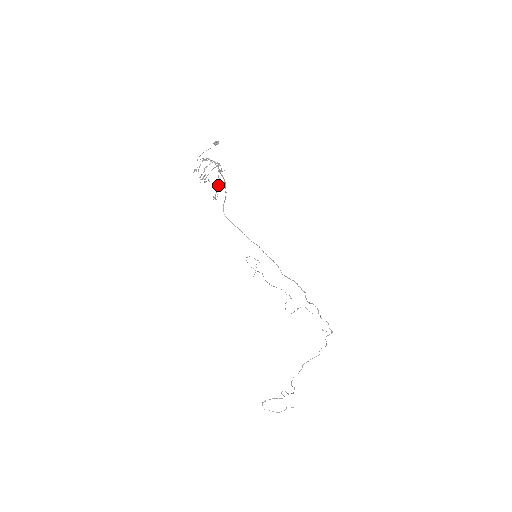
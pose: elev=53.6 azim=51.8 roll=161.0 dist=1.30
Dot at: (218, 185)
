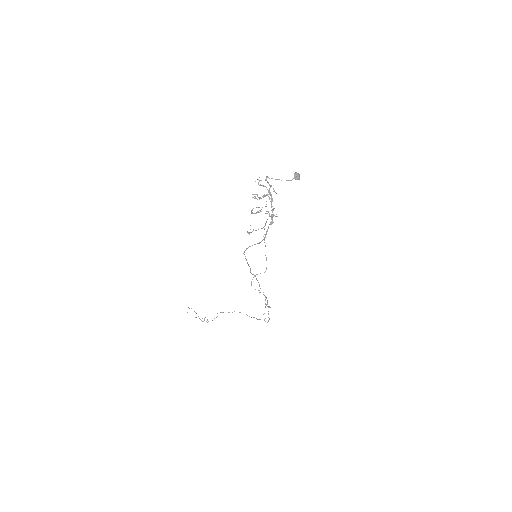
Dot at: occluded
